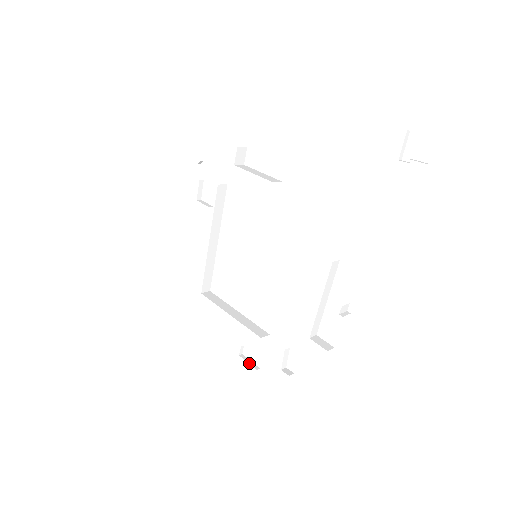
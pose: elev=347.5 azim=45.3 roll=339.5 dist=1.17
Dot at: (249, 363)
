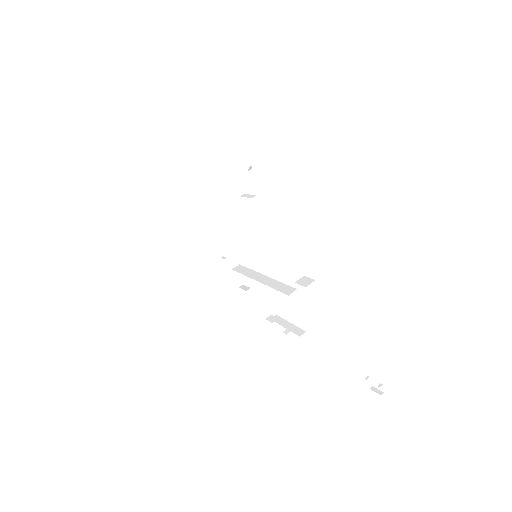
Dot at: (217, 250)
